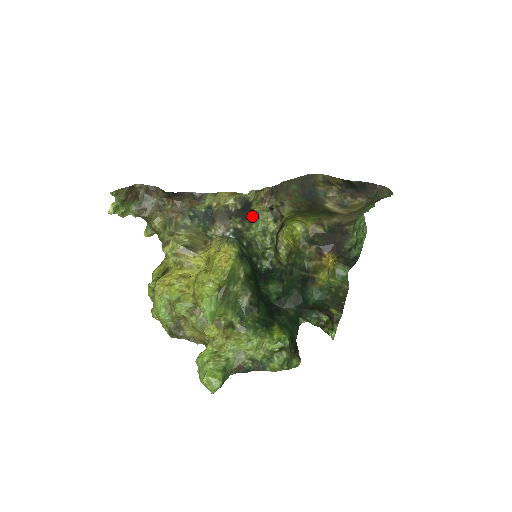
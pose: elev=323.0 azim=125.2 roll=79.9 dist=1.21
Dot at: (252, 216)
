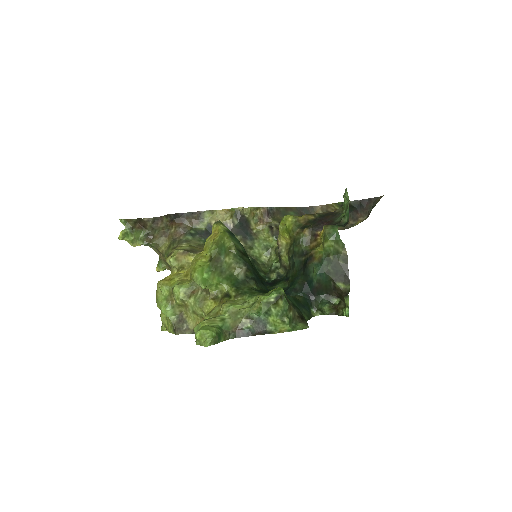
Dot at: (253, 235)
